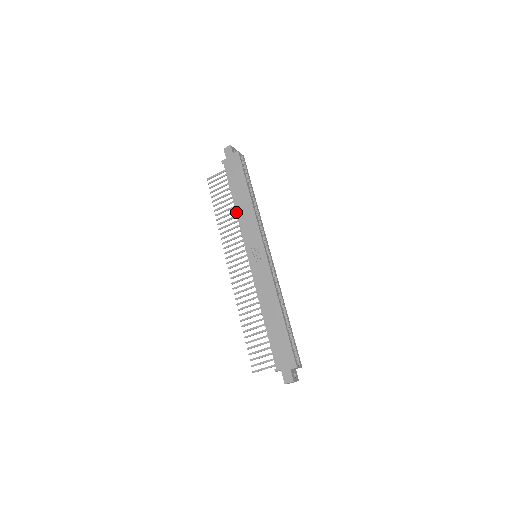
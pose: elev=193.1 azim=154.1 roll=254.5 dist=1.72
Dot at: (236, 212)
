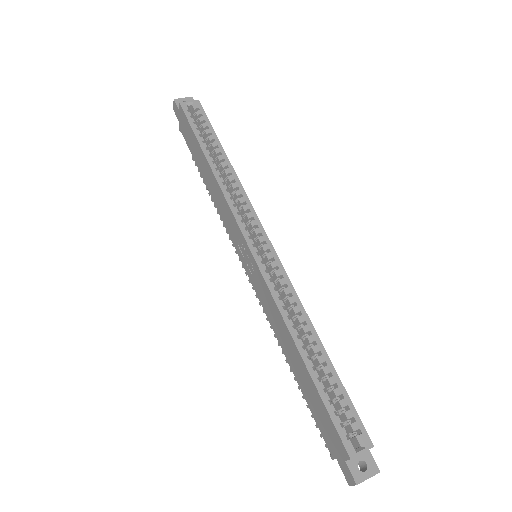
Dot at: (212, 198)
